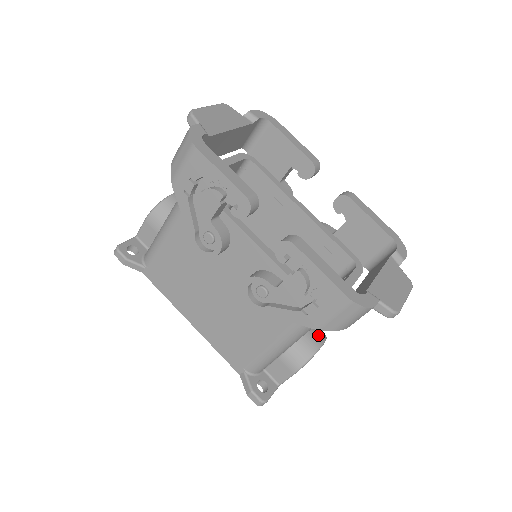
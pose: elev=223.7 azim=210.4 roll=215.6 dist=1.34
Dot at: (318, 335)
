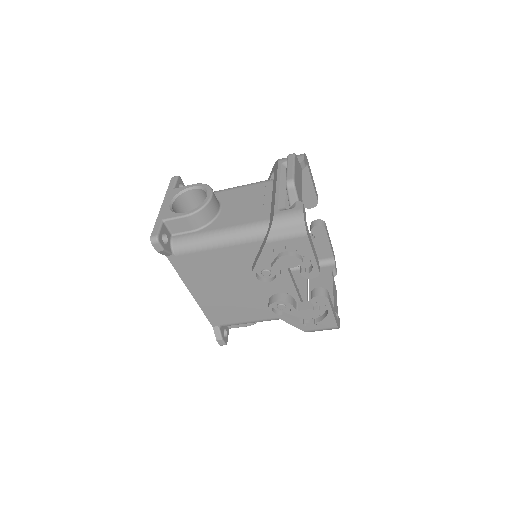
Dot at: occluded
